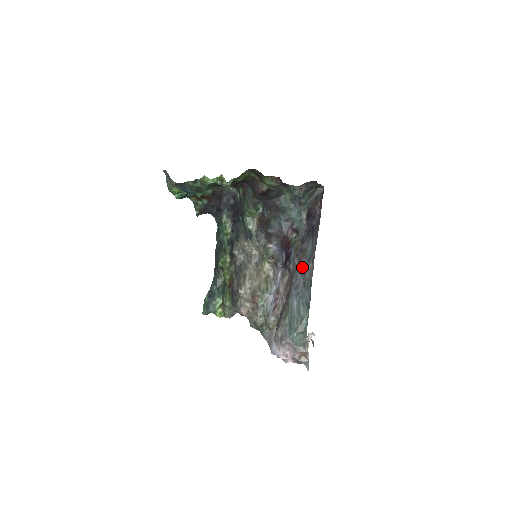
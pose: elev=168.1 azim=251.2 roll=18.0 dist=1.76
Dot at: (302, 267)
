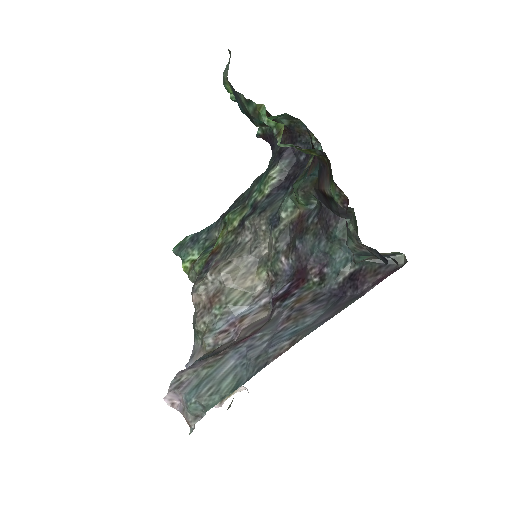
Dot at: (279, 332)
